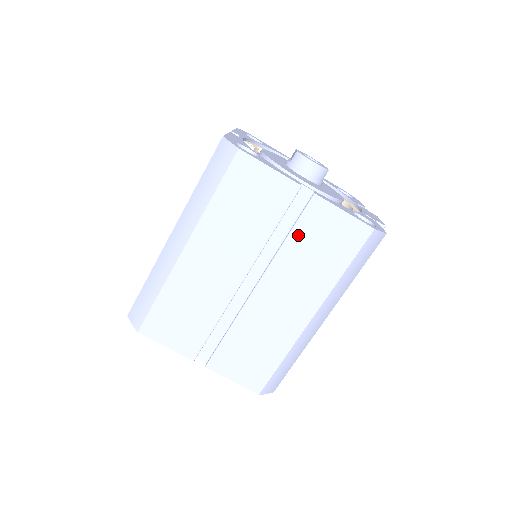
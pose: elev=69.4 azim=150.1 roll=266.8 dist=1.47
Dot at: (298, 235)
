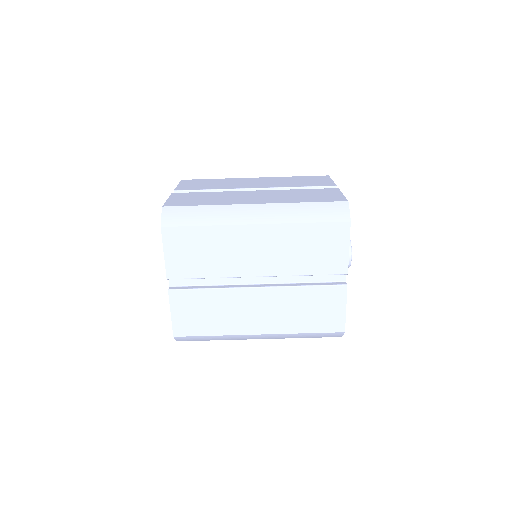
Dot at: (313, 292)
